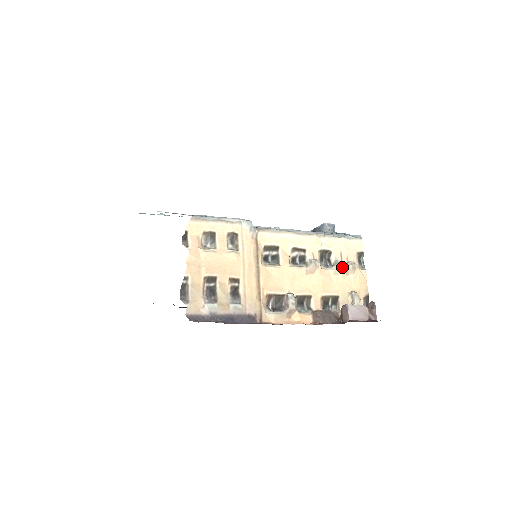
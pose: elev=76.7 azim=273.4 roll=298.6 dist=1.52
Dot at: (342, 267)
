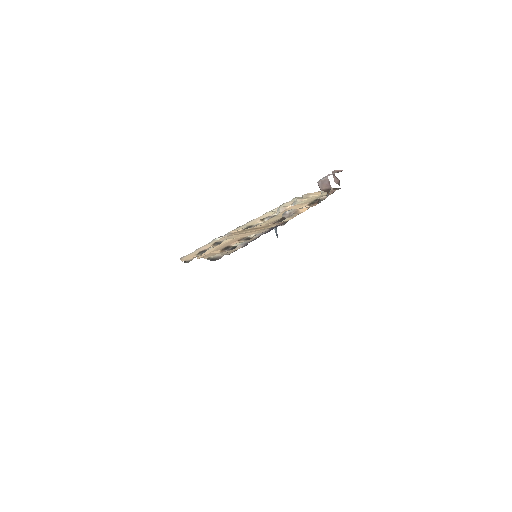
Dot at: (299, 199)
